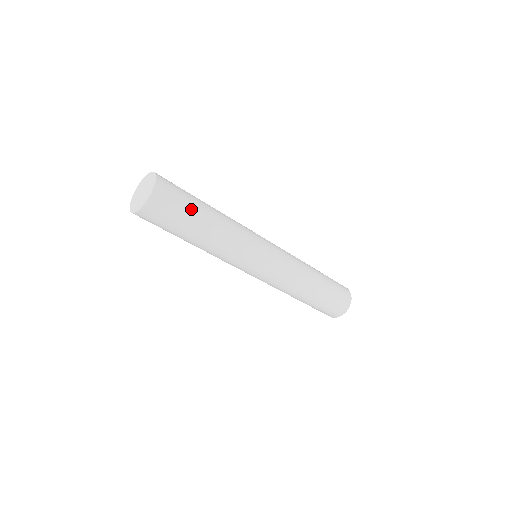
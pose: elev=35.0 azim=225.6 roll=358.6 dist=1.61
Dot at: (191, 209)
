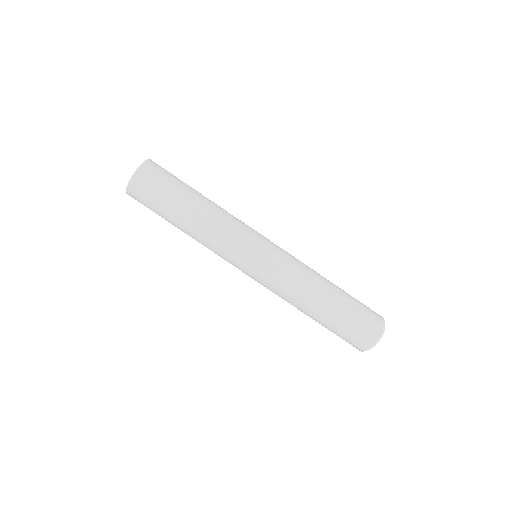
Dot at: (180, 184)
